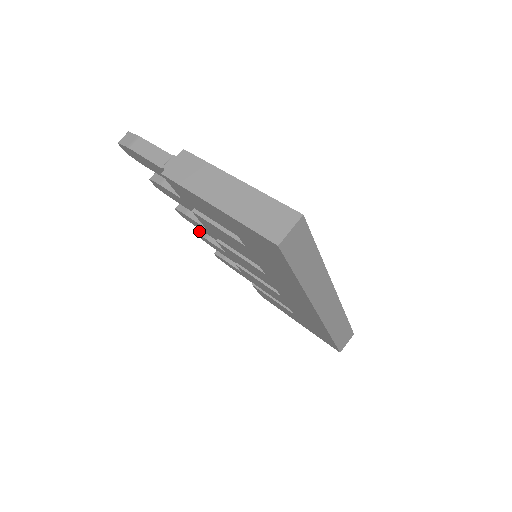
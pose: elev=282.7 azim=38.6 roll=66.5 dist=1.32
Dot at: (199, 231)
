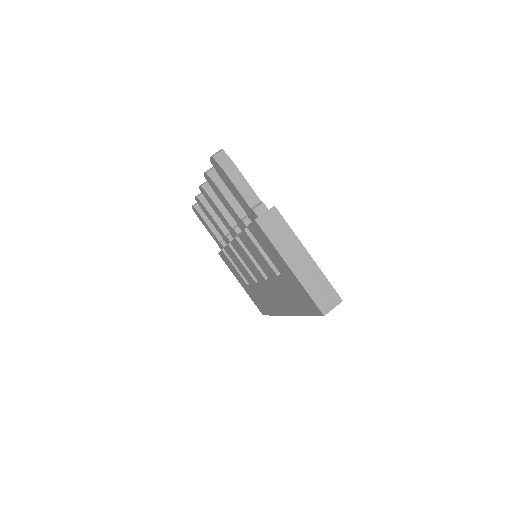
Dot at: (200, 197)
